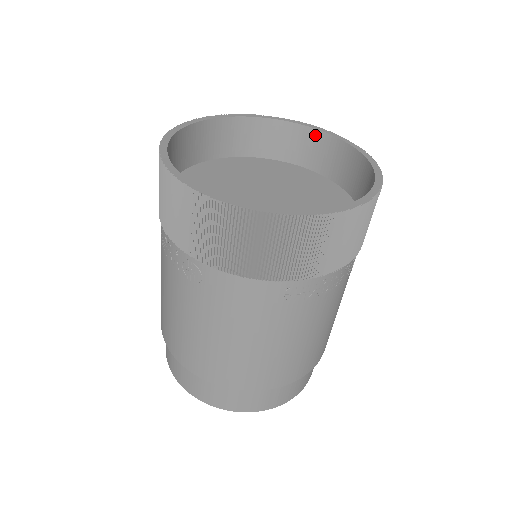
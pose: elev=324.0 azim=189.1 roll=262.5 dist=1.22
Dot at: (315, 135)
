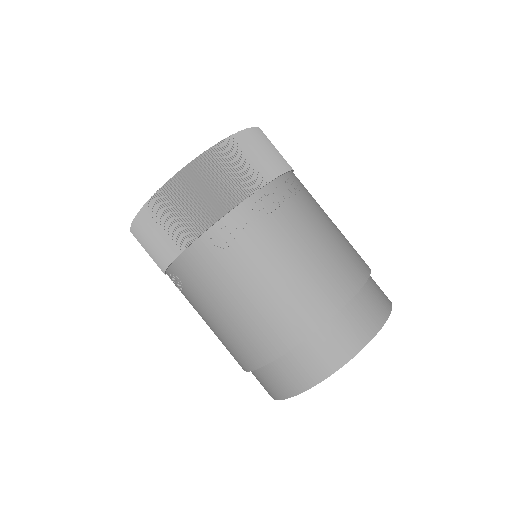
Dot at: occluded
